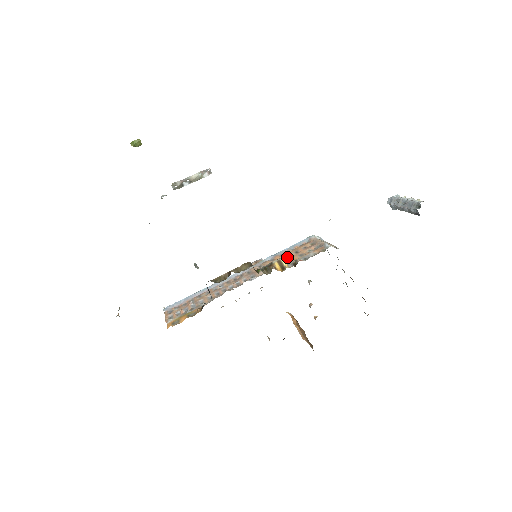
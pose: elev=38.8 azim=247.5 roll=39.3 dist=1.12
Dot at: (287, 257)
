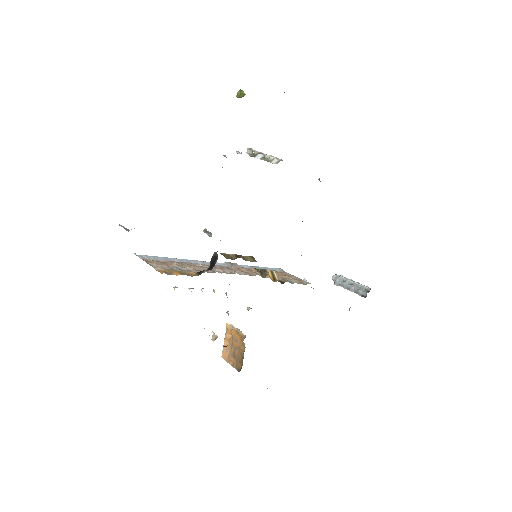
Dot at: occluded
